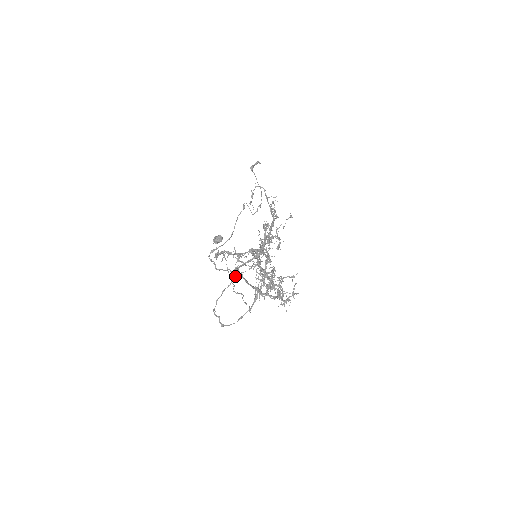
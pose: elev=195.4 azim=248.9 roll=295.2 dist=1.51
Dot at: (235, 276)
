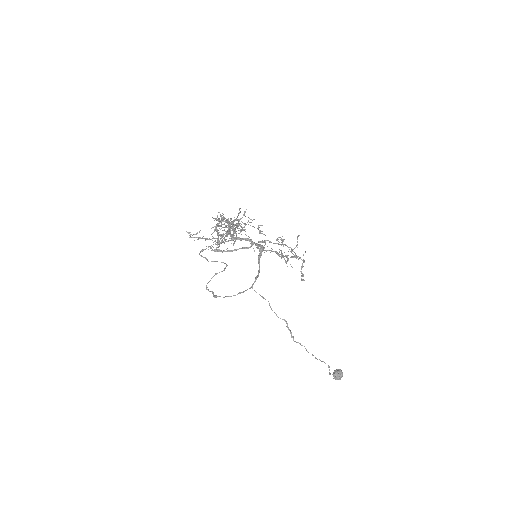
Dot at: (214, 250)
